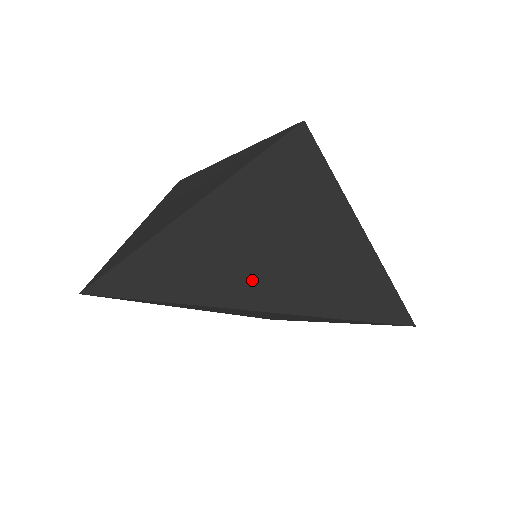
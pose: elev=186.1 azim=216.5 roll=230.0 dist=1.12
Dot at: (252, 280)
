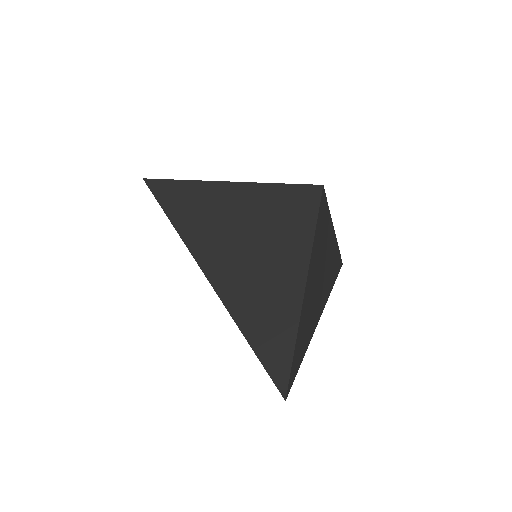
Dot at: (314, 316)
